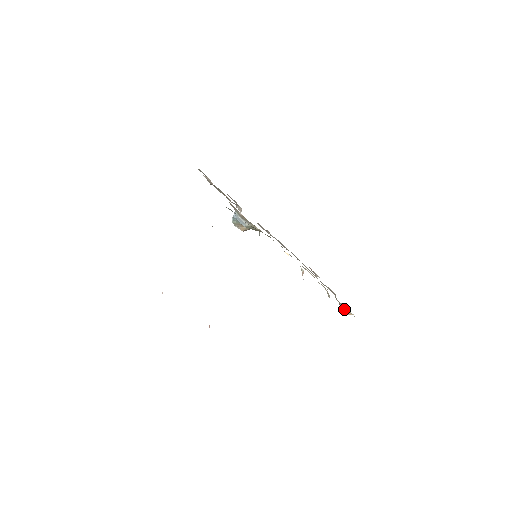
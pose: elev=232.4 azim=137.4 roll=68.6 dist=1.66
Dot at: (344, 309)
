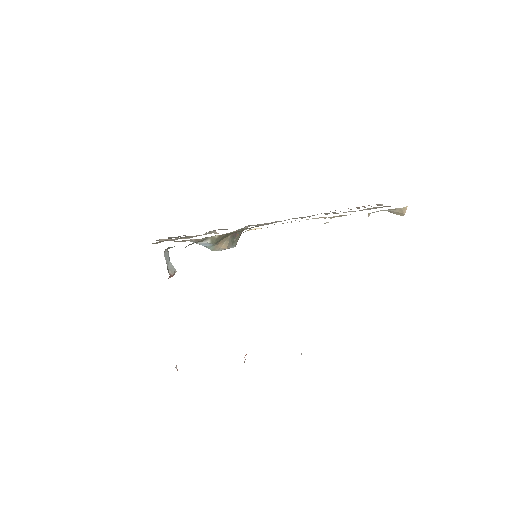
Dot at: (394, 212)
